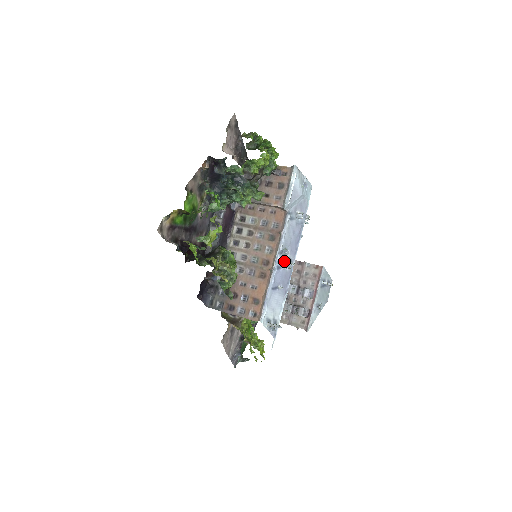
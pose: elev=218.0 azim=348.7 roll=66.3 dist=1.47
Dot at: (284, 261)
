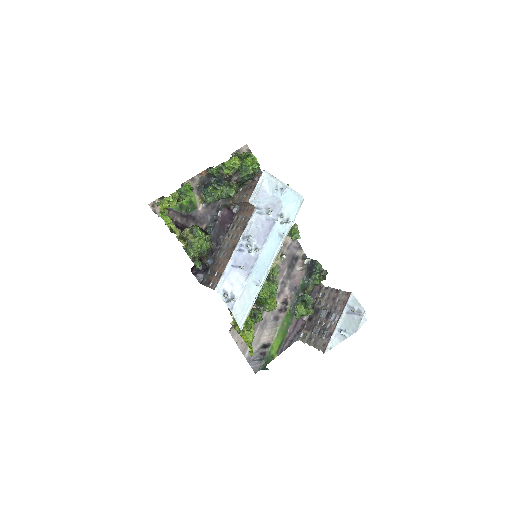
Dot at: (247, 245)
